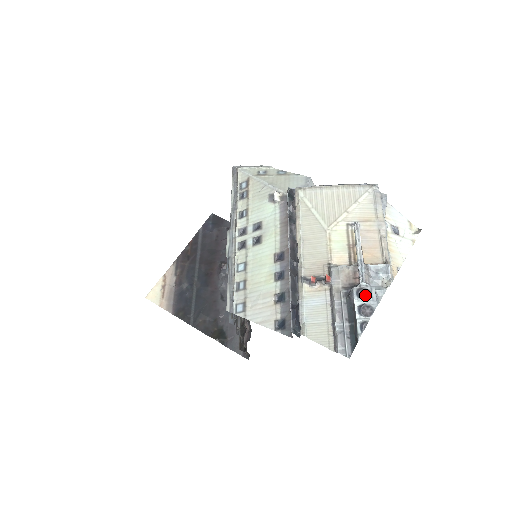
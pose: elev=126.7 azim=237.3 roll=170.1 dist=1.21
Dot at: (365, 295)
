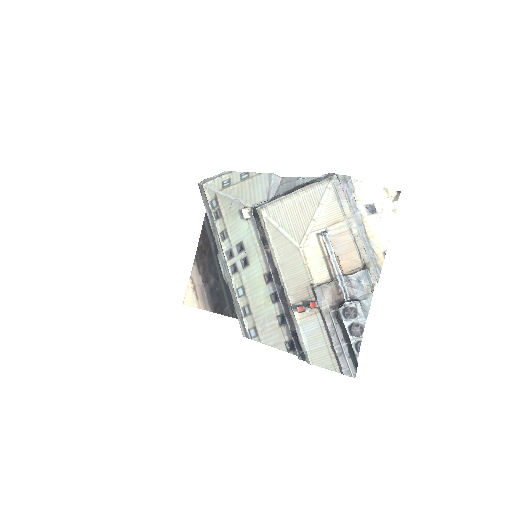
Dot at: (351, 314)
